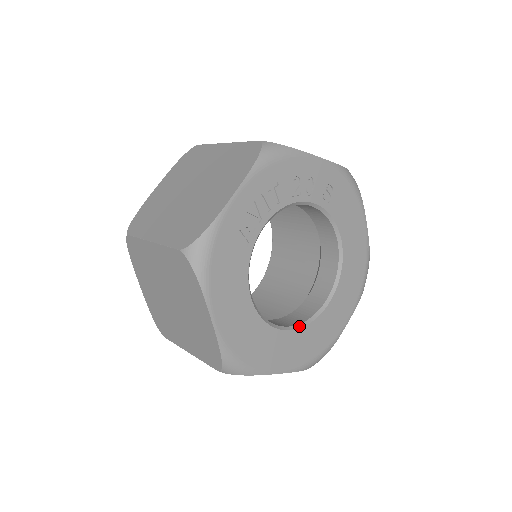
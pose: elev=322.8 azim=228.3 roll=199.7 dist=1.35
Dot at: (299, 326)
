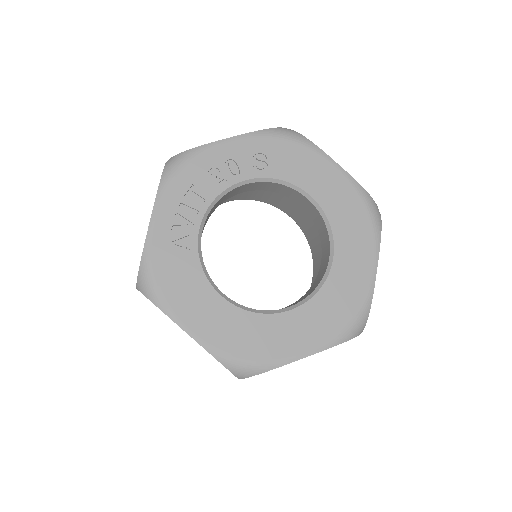
Dot at: (305, 300)
